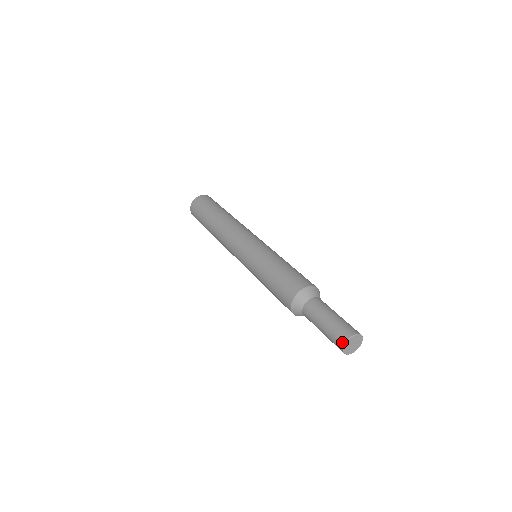
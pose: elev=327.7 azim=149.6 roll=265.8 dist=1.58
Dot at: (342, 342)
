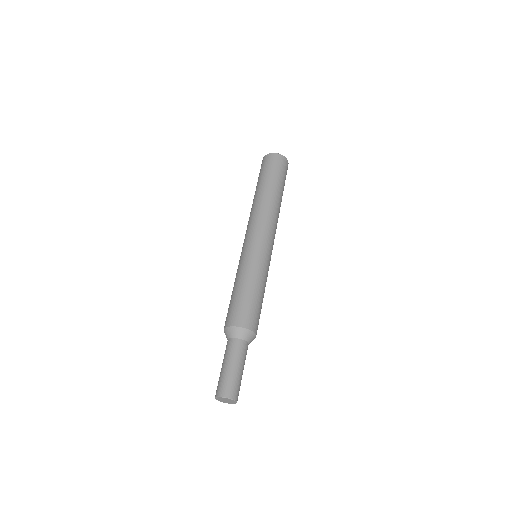
Dot at: (215, 395)
